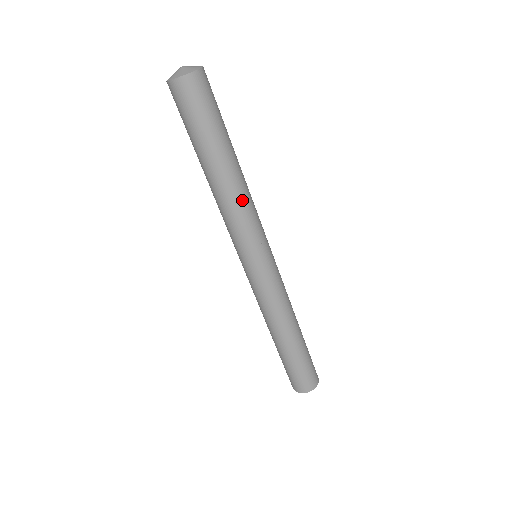
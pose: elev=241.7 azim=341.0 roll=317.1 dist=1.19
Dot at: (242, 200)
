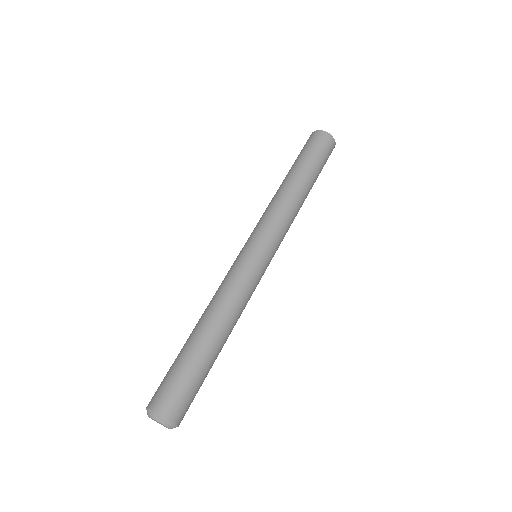
Dot at: (296, 214)
